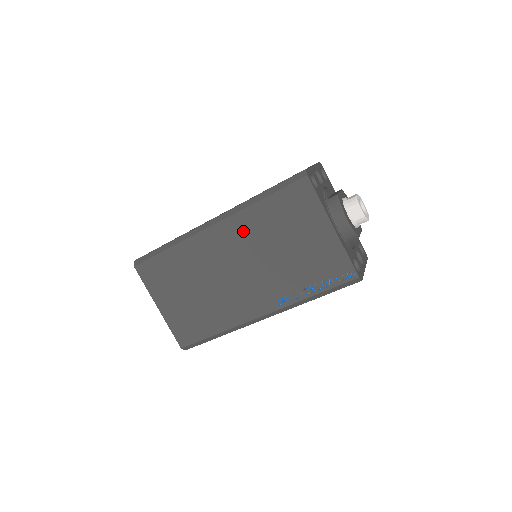
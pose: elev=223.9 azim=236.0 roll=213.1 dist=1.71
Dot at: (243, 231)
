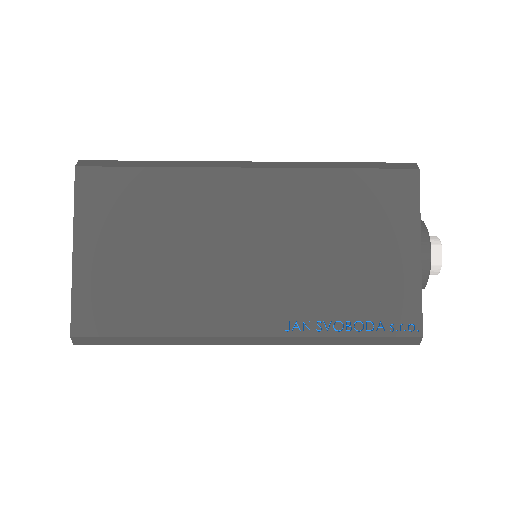
Dot at: (291, 197)
